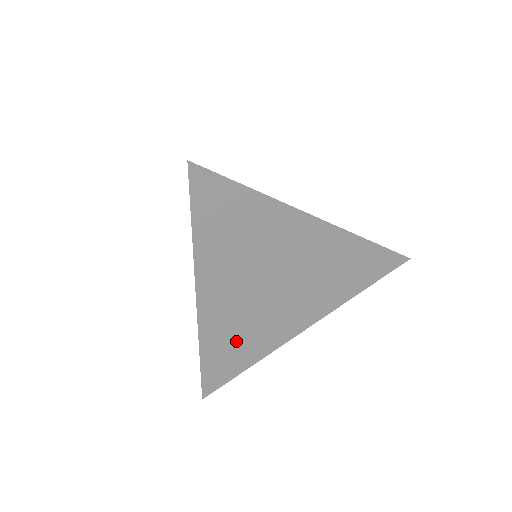
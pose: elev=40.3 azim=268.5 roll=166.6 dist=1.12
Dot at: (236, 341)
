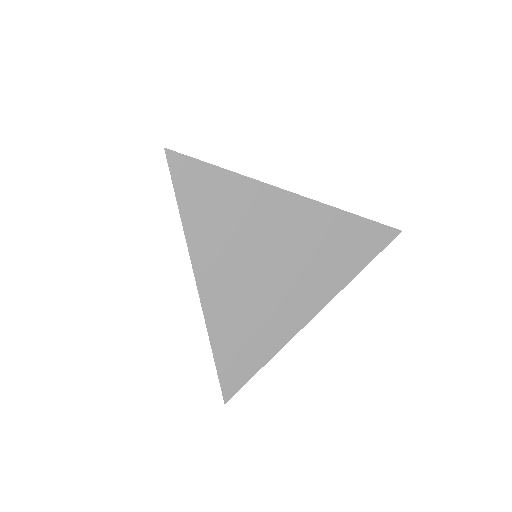
Dot at: (245, 331)
